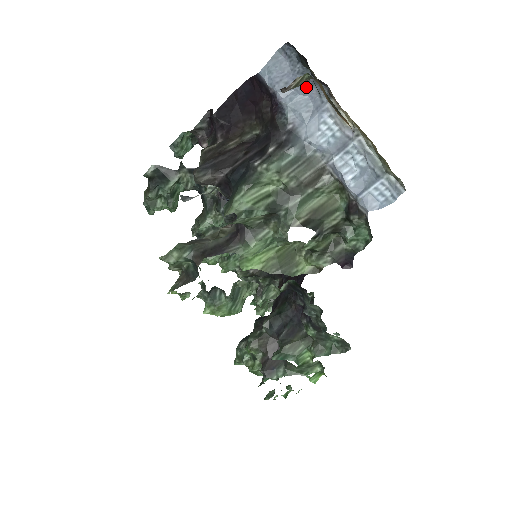
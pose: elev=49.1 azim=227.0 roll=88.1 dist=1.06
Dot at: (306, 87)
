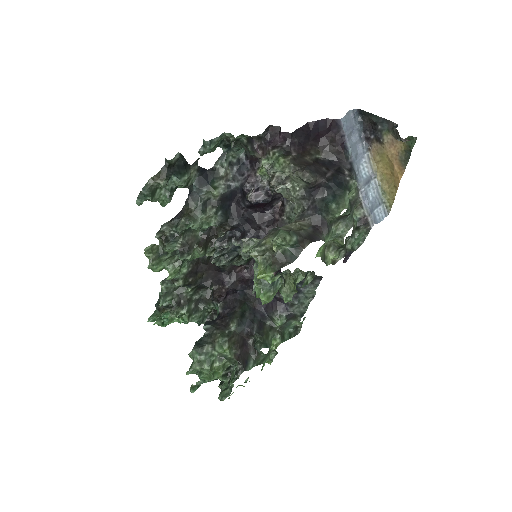
Dot at: (358, 139)
